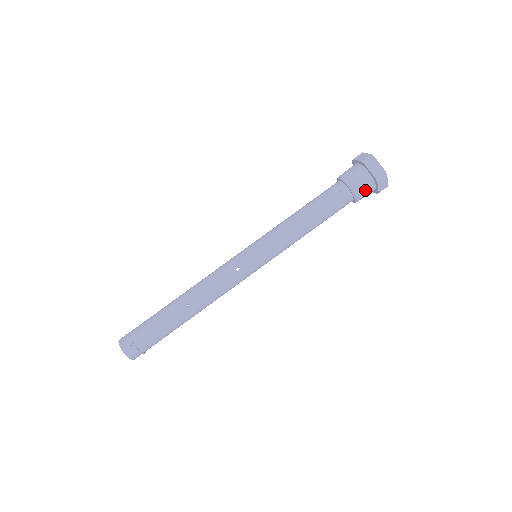
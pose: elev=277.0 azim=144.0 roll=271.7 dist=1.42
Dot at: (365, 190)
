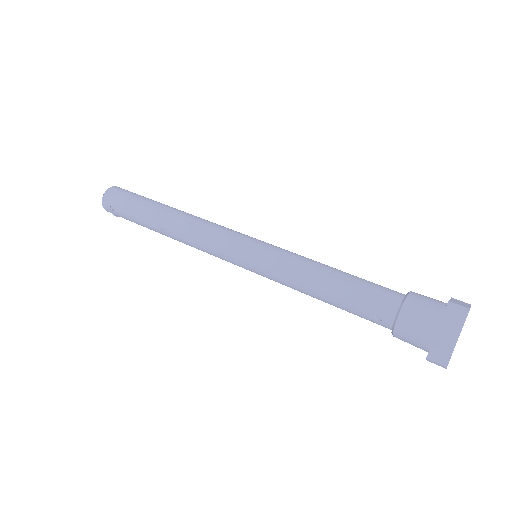
Dot at: (411, 344)
